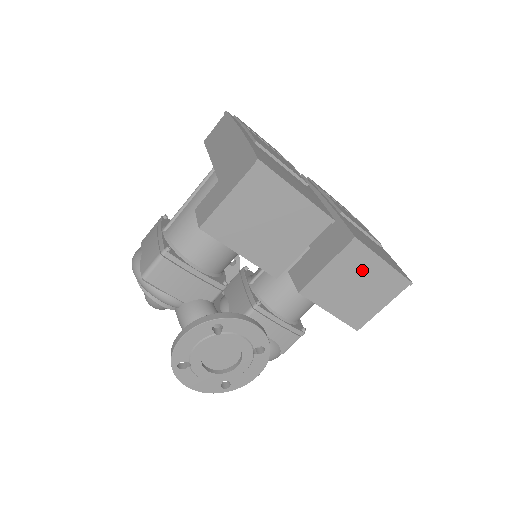
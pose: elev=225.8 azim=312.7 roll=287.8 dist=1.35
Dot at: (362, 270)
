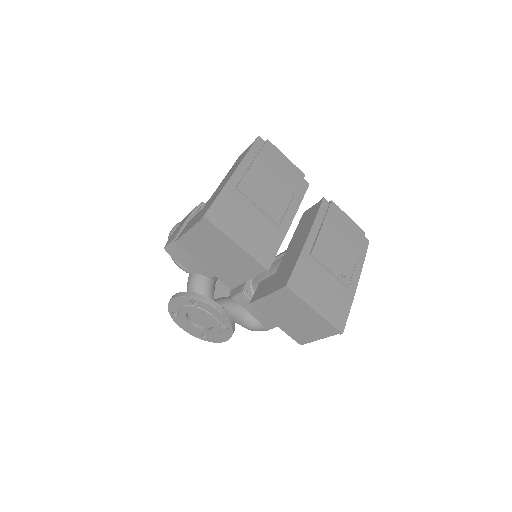
Dot at: (297, 308)
